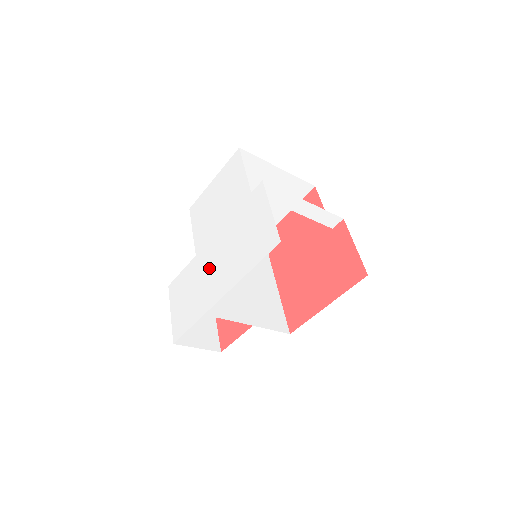
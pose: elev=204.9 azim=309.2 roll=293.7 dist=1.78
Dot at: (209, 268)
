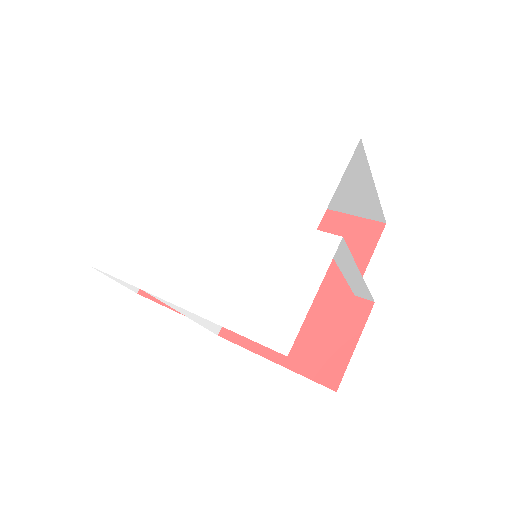
Dot at: (193, 242)
